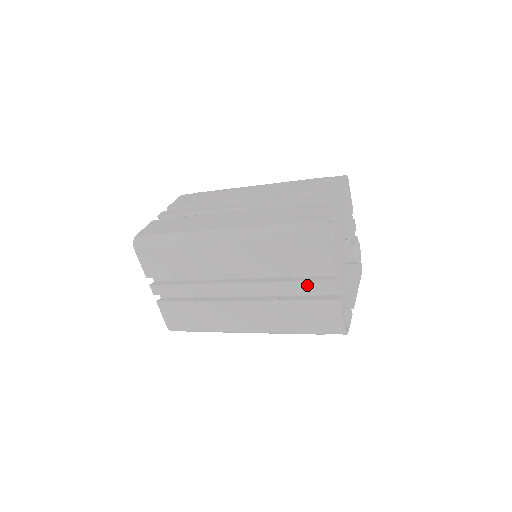
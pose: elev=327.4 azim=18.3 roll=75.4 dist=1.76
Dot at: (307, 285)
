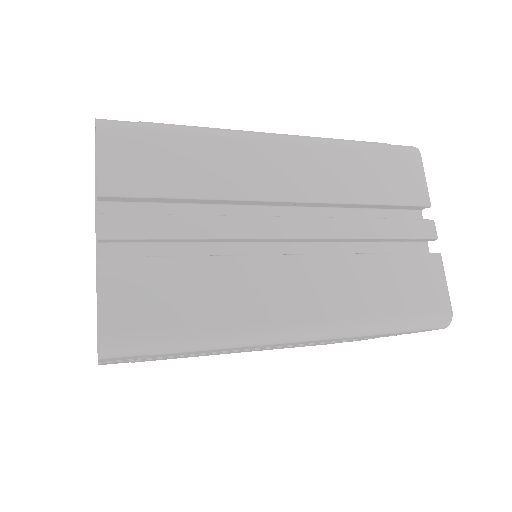
Dot at: occluded
